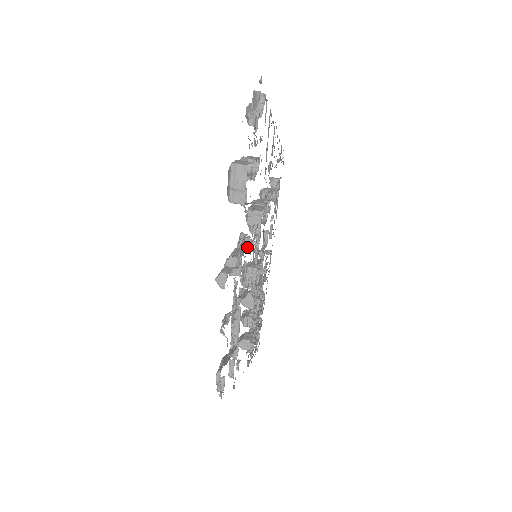
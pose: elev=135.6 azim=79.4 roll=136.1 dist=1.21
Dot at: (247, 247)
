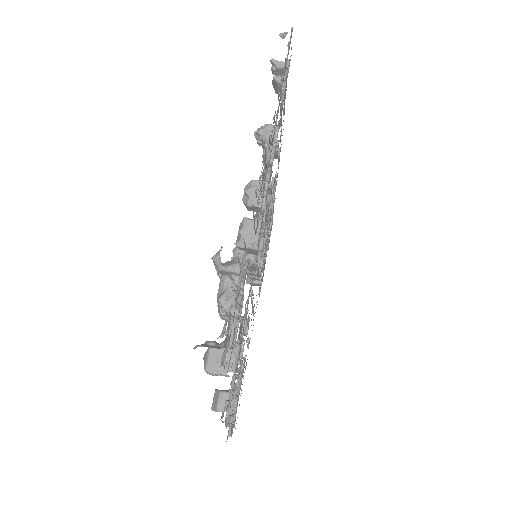
Dot at: occluded
